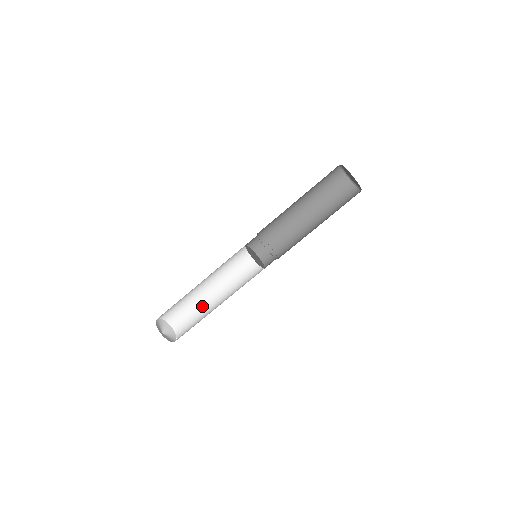
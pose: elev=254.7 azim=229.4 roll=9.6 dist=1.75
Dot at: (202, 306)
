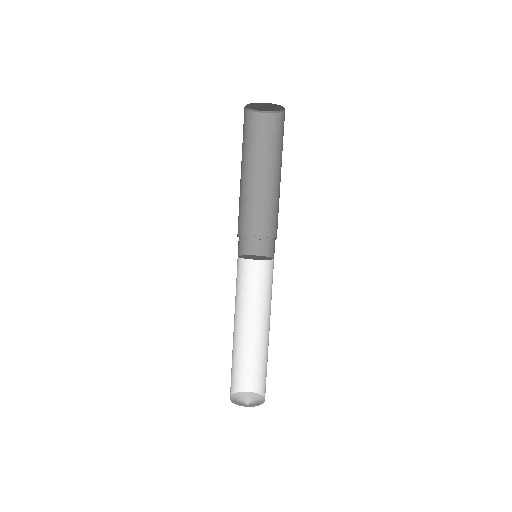
Dot at: occluded
